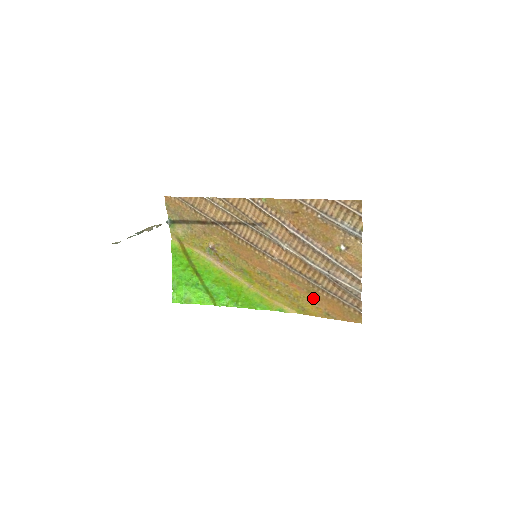
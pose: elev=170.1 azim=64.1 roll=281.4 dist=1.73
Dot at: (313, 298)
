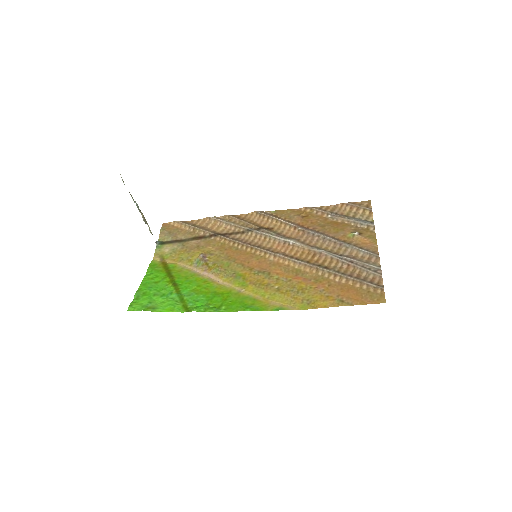
Dot at: (322, 287)
